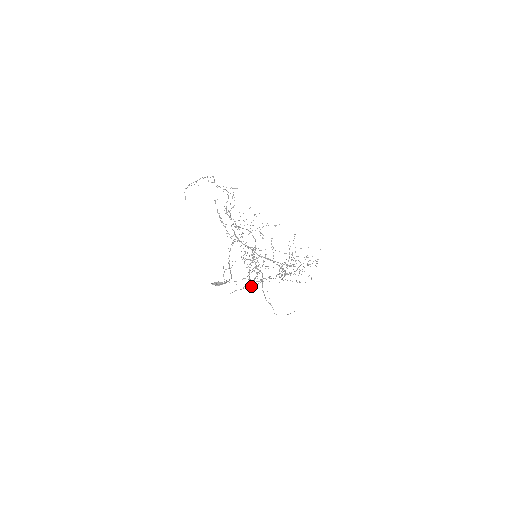
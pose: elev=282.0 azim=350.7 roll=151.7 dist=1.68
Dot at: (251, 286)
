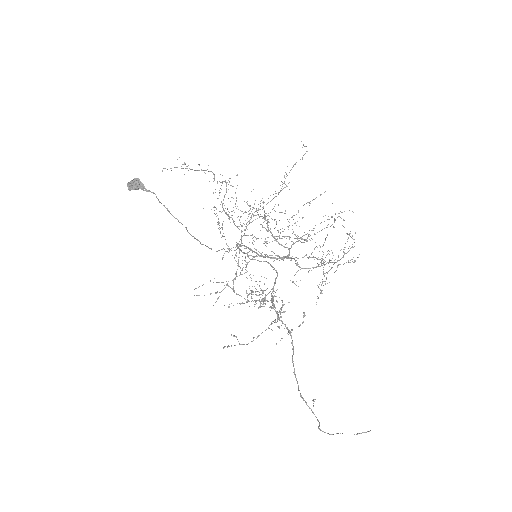
Dot at: occluded
